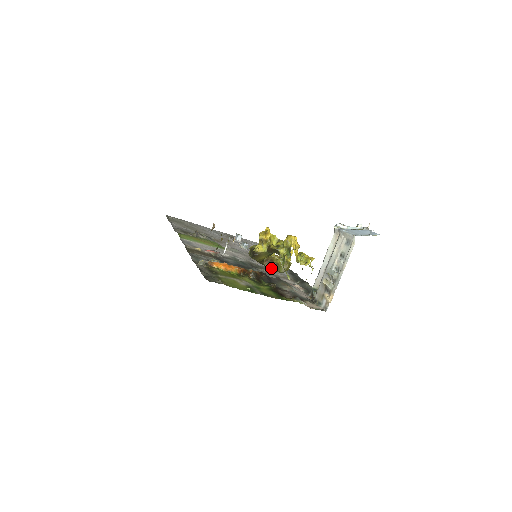
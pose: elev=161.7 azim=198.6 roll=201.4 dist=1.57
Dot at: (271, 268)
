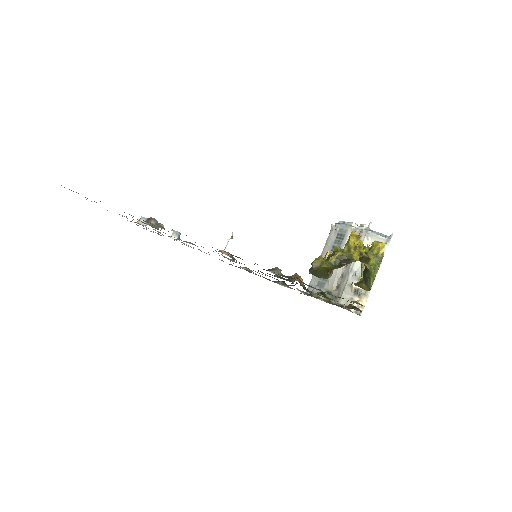
Dot at: (322, 275)
